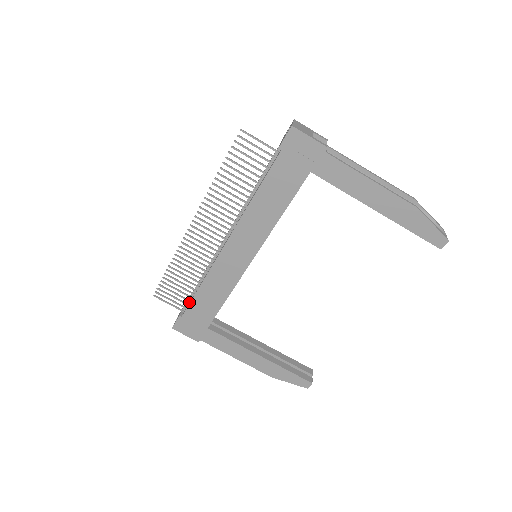
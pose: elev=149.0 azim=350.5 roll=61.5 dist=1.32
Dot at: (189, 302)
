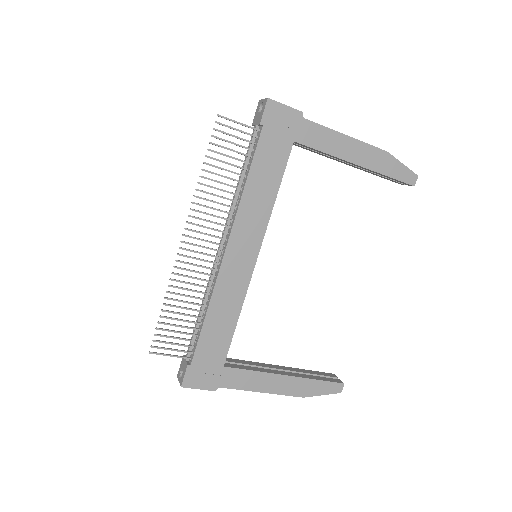
Dot at: (193, 344)
